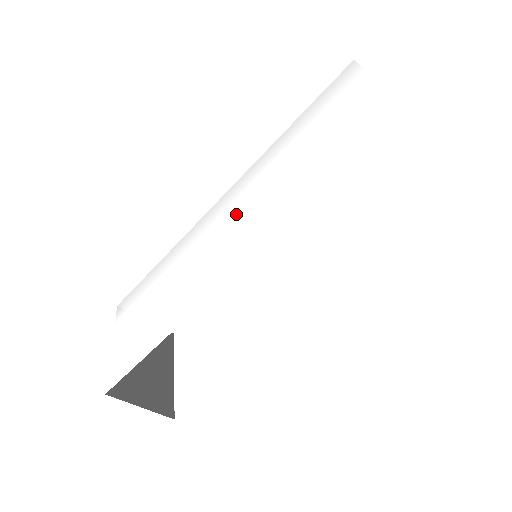
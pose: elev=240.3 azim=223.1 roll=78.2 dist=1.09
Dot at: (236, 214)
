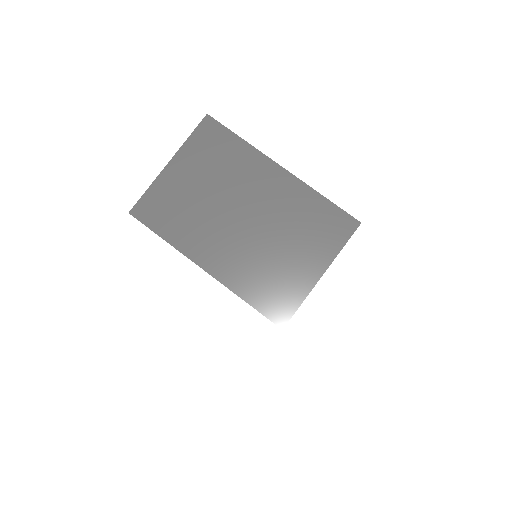
Dot at: occluded
